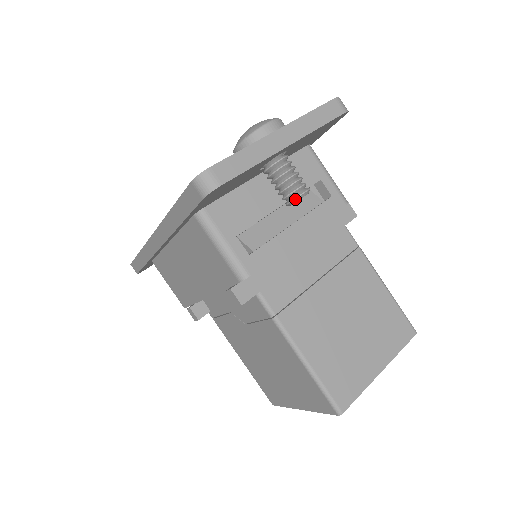
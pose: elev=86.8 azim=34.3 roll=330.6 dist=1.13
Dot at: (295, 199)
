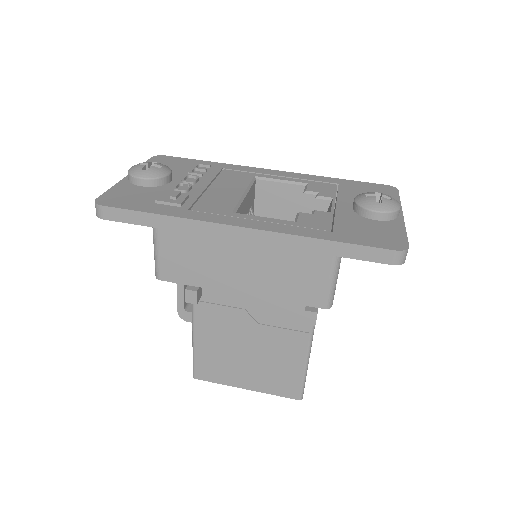
Dot at: occluded
